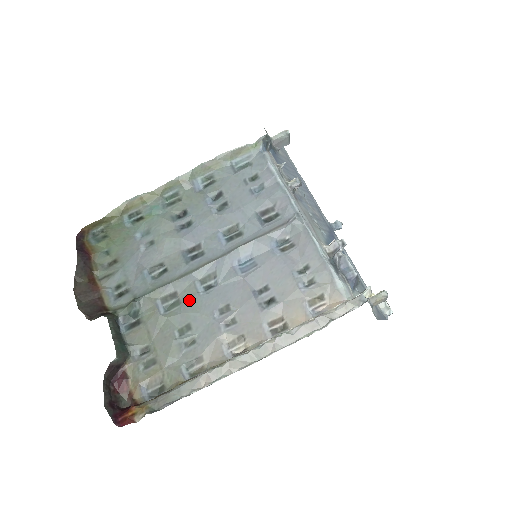
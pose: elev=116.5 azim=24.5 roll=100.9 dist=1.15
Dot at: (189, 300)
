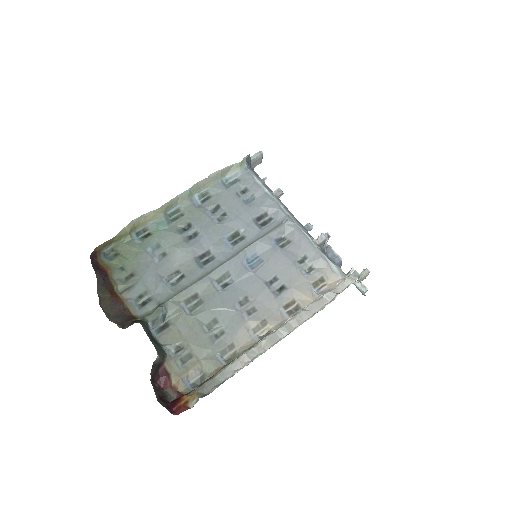
Dot at: (211, 298)
